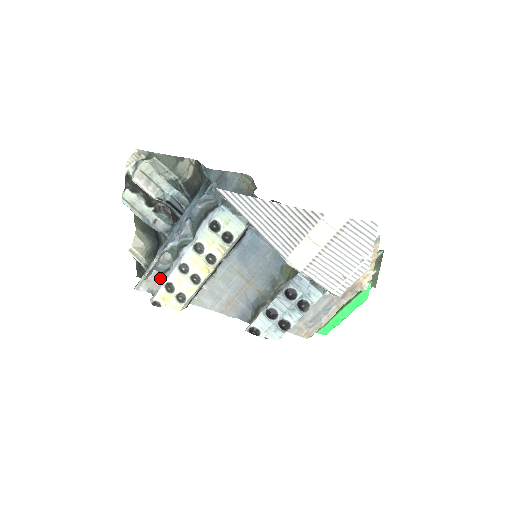
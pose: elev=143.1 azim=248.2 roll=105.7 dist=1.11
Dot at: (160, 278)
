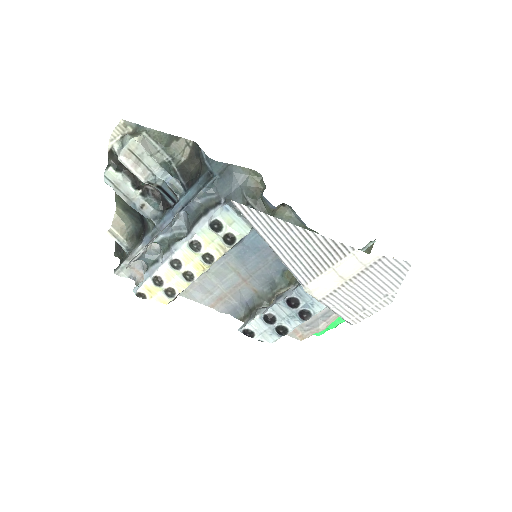
Dot at: (145, 267)
